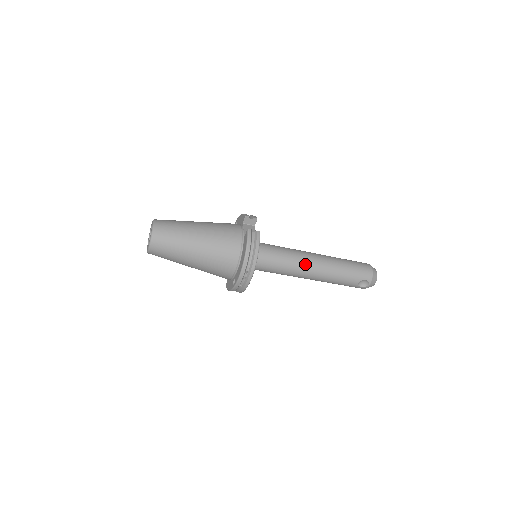
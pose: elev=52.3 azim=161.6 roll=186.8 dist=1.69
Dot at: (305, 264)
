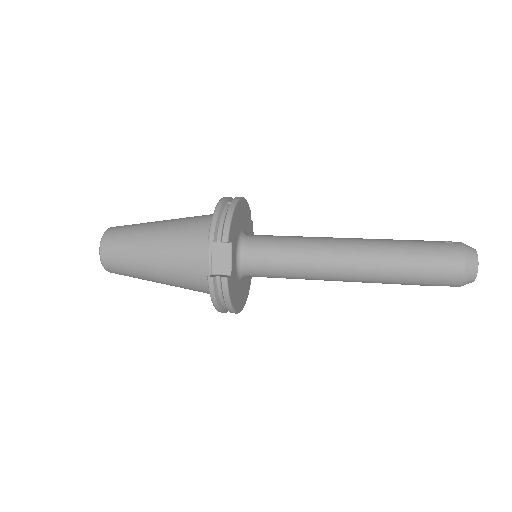
Dot at: (328, 277)
